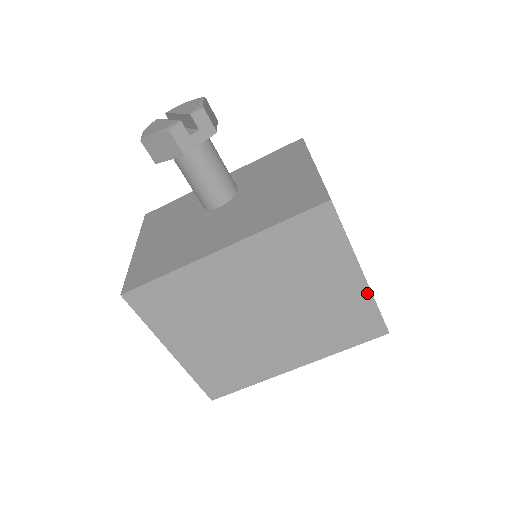
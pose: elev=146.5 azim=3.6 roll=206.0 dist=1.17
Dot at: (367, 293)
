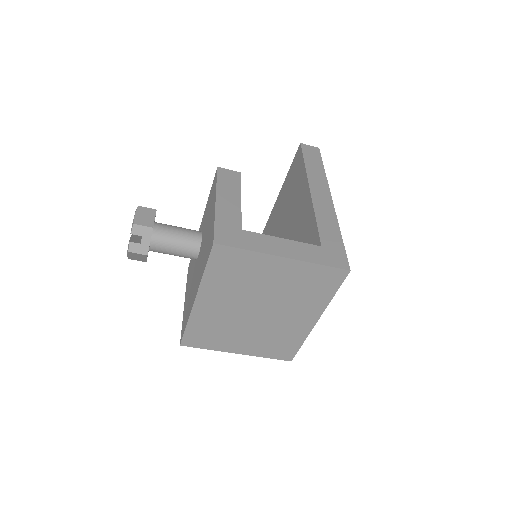
Dot at: (302, 263)
